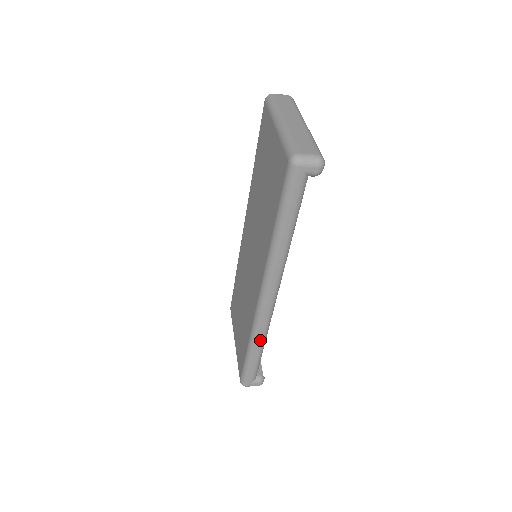
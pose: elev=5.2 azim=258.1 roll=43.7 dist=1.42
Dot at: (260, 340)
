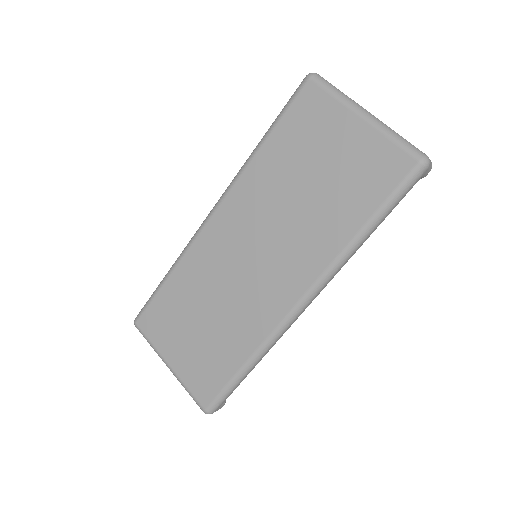
Dot at: (266, 353)
